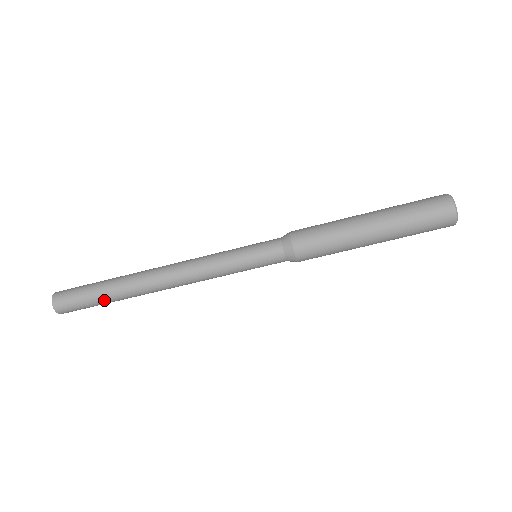
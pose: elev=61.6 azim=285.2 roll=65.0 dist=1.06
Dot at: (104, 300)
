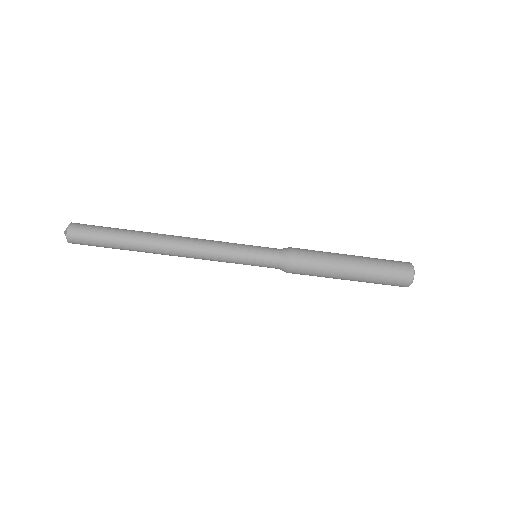
Dot at: (116, 242)
